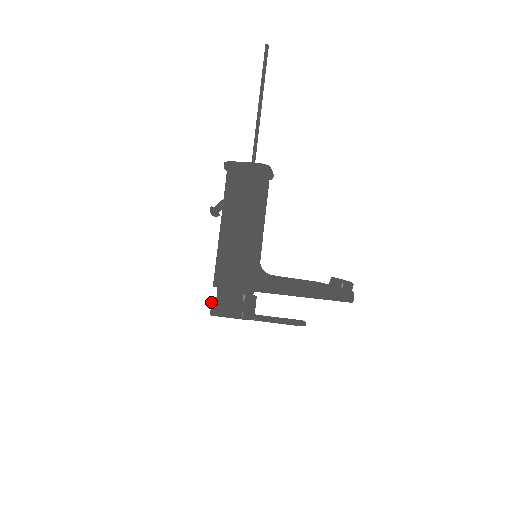
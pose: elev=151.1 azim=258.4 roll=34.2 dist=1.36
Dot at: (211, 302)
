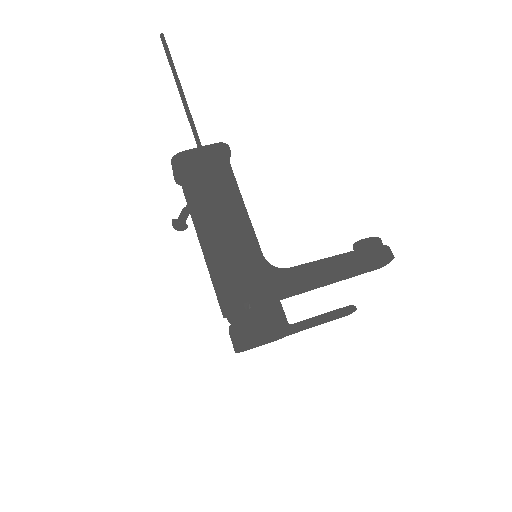
Dot at: (231, 331)
